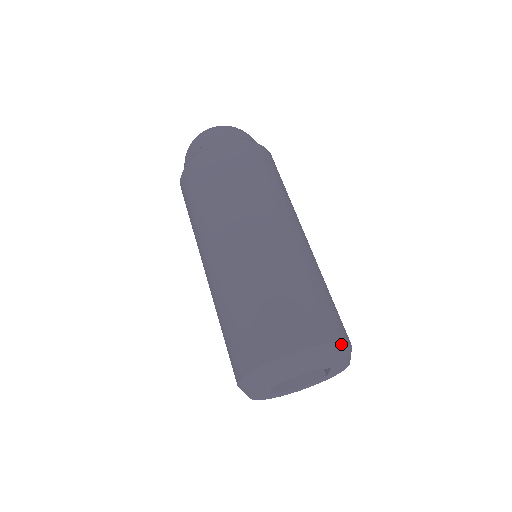
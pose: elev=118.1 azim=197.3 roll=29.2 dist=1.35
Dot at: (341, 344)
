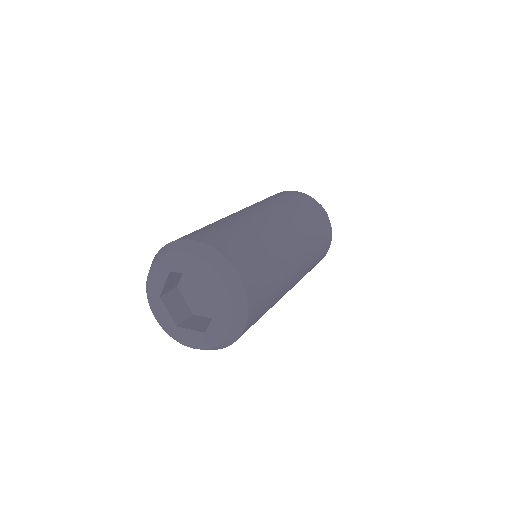
Dot at: (244, 291)
